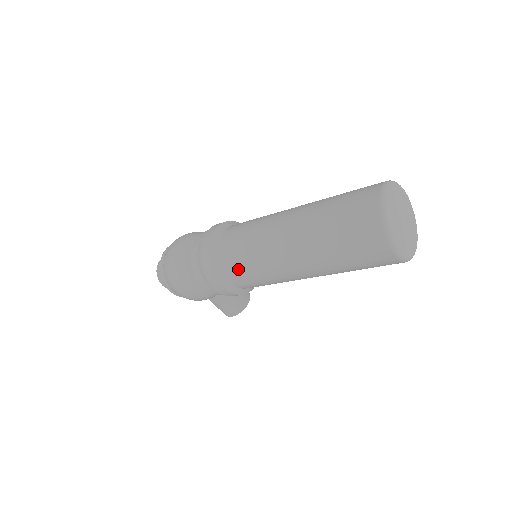
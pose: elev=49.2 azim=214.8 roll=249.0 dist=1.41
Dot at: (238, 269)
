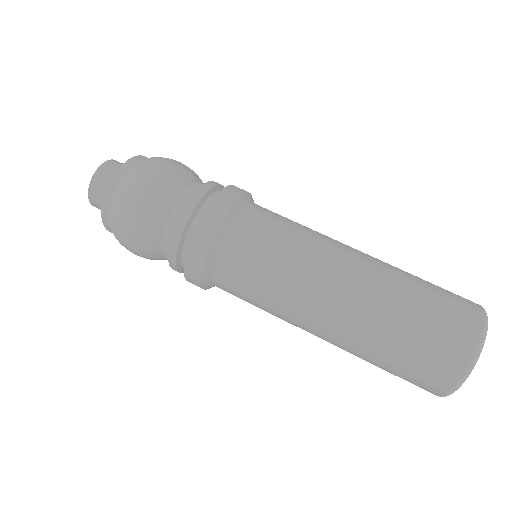
Dot at: (237, 290)
